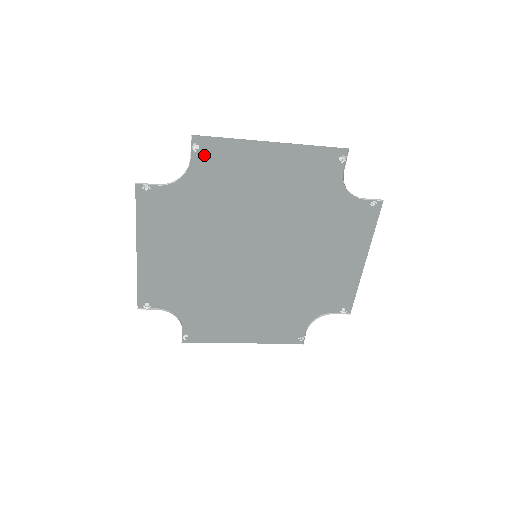
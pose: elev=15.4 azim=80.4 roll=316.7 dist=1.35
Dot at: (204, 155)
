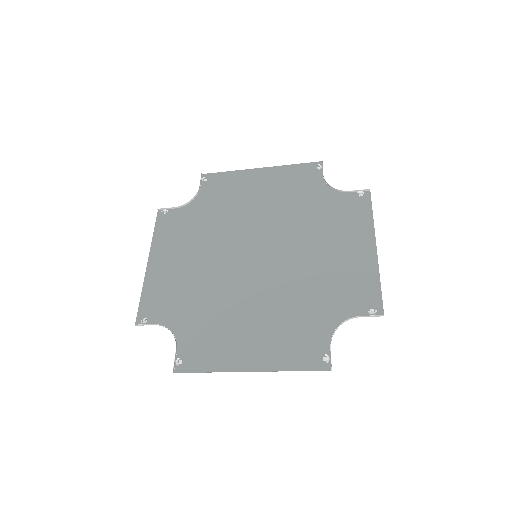
Dot at: (210, 184)
